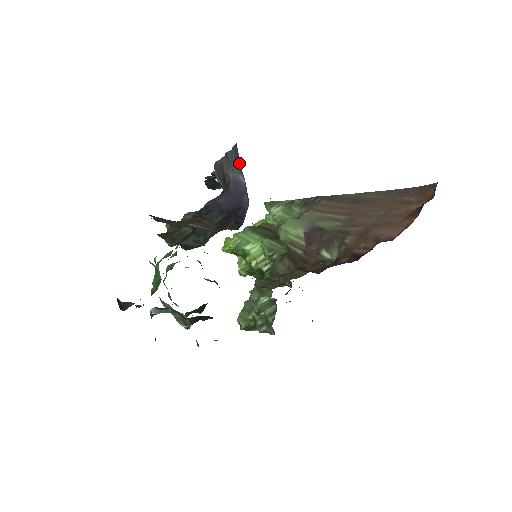
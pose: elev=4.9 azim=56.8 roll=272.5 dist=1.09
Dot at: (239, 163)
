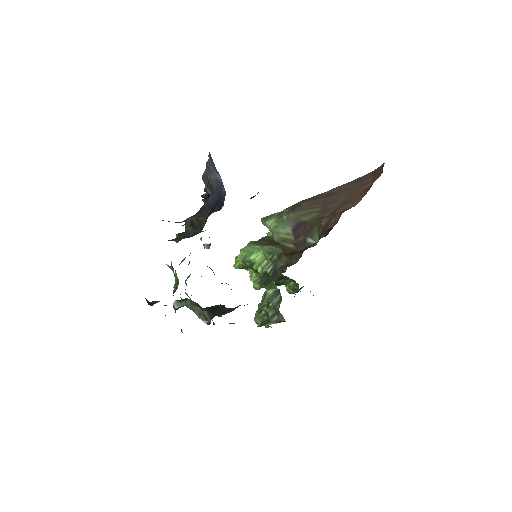
Dot at: (214, 165)
